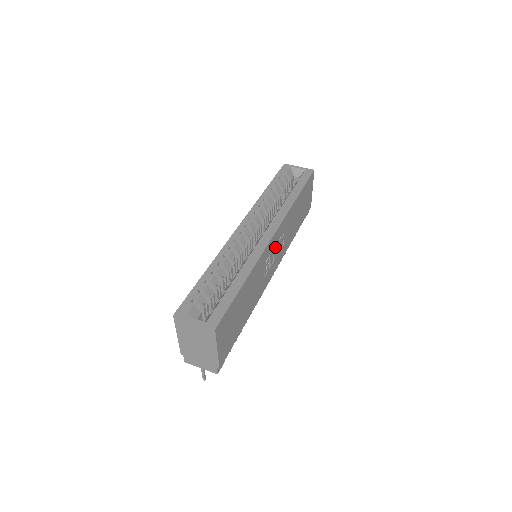
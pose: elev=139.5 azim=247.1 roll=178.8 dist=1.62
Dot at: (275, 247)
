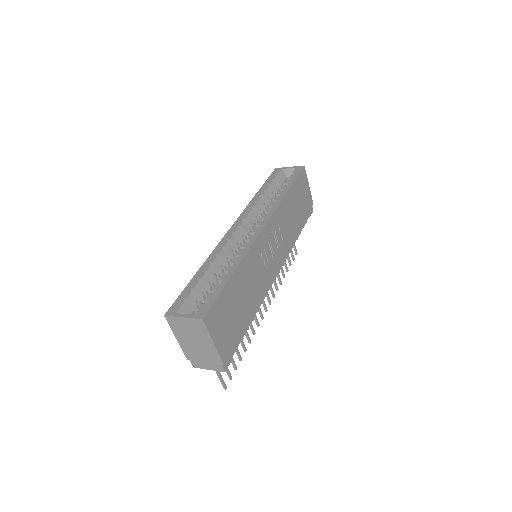
Dot at: (270, 241)
